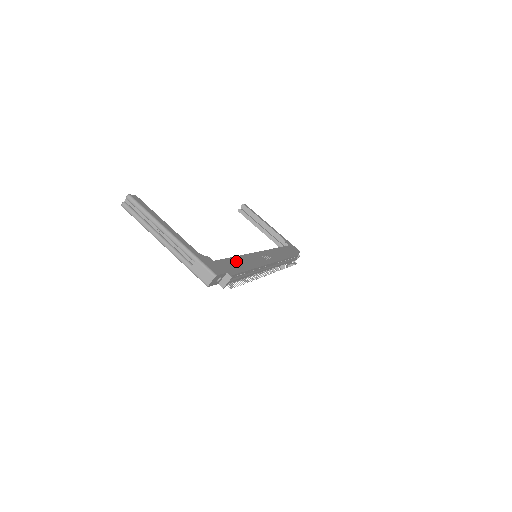
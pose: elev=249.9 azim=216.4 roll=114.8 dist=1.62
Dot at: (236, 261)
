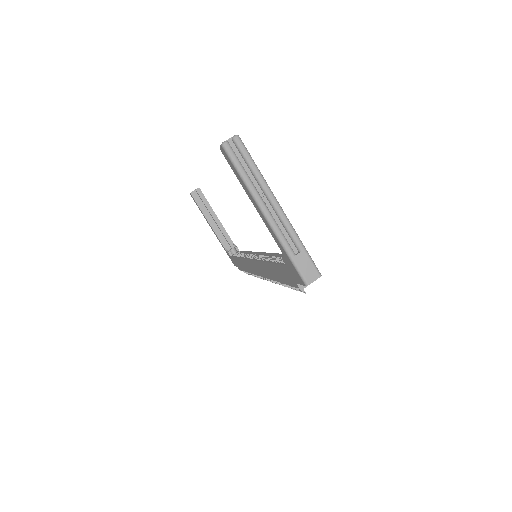
Dot at: occluded
